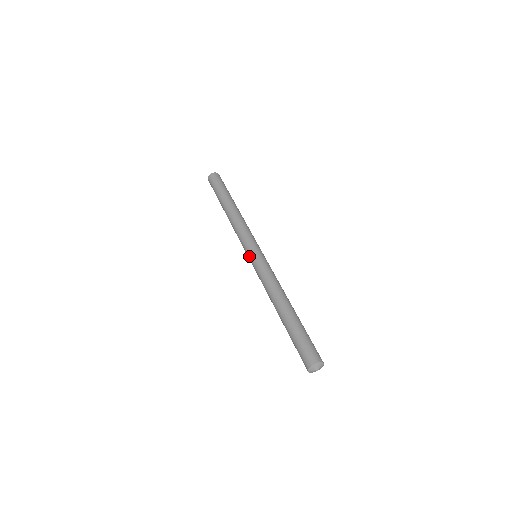
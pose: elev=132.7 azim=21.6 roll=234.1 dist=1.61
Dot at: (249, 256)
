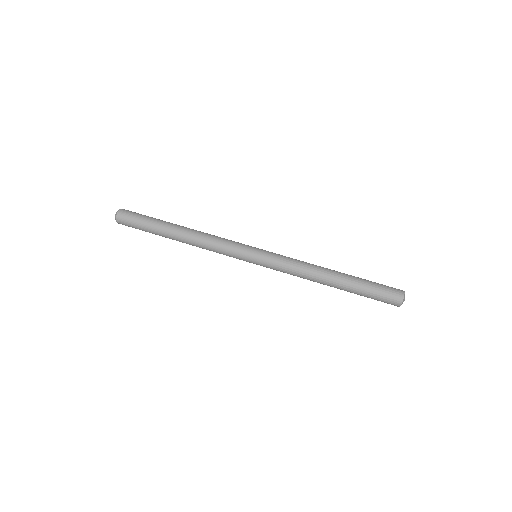
Dot at: occluded
